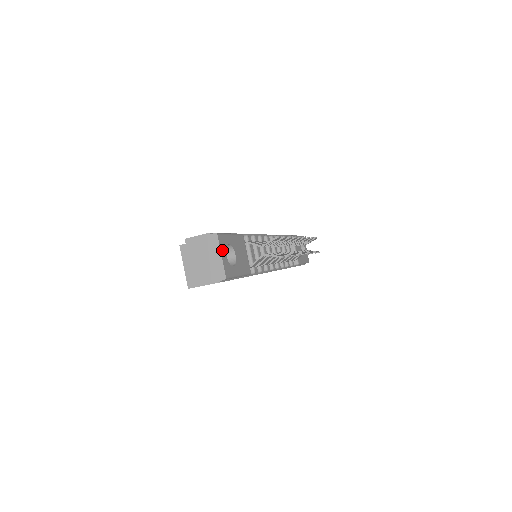
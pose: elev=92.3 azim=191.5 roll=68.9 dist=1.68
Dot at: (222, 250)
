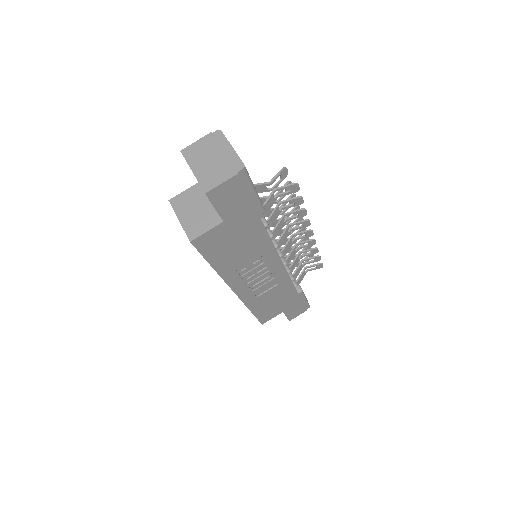
Dot at: (230, 146)
